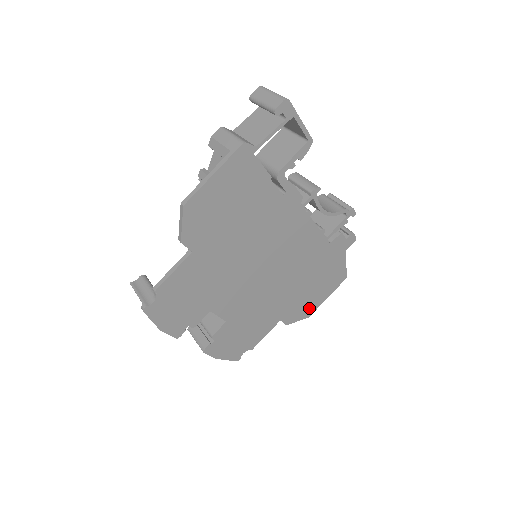
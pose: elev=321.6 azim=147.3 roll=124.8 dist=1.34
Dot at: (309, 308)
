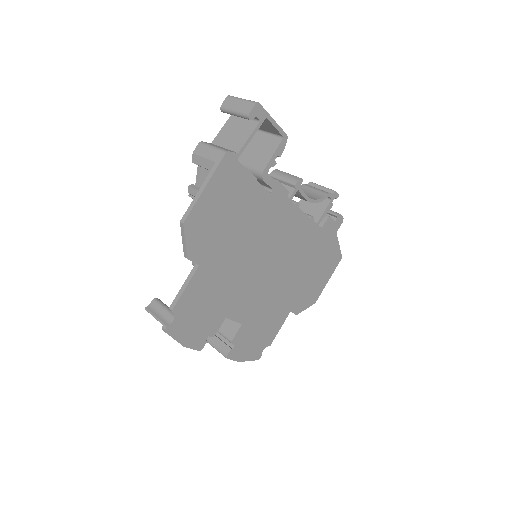
Dot at: (314, 294)
